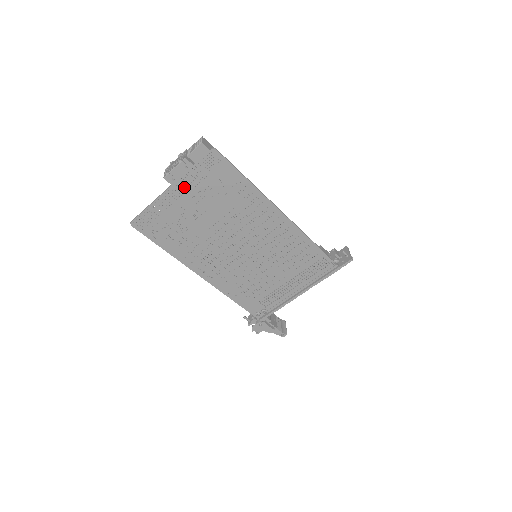
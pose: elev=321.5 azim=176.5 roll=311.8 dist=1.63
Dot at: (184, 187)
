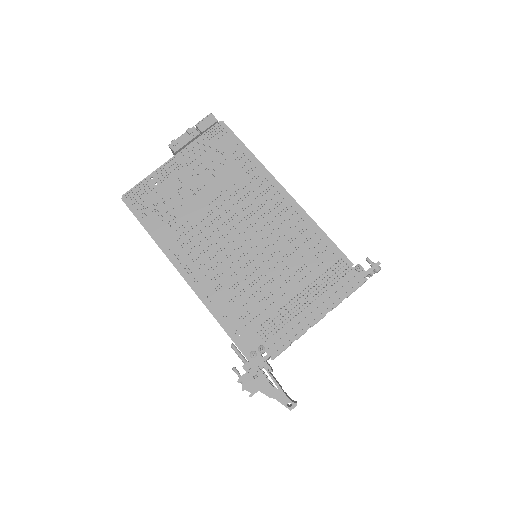
Dot at: (186, 158)
